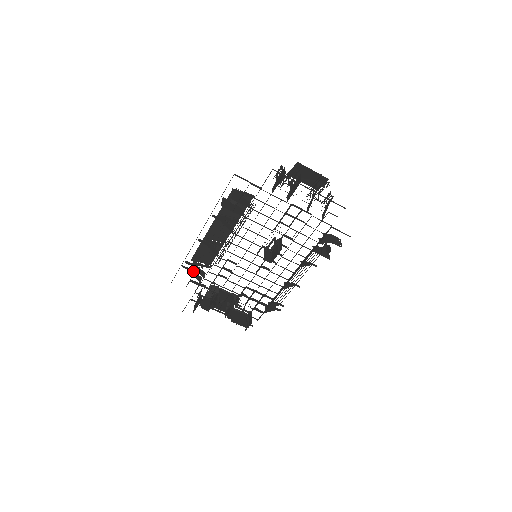
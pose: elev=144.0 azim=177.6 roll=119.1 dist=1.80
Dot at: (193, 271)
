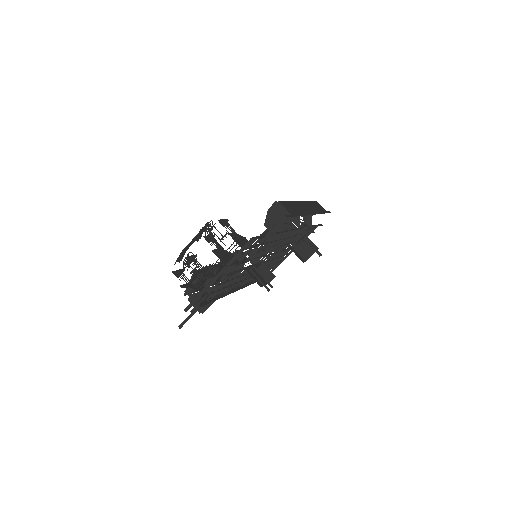
Dot at: occluded
